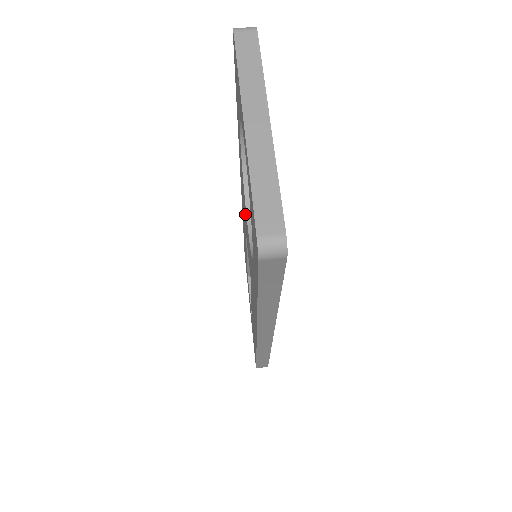
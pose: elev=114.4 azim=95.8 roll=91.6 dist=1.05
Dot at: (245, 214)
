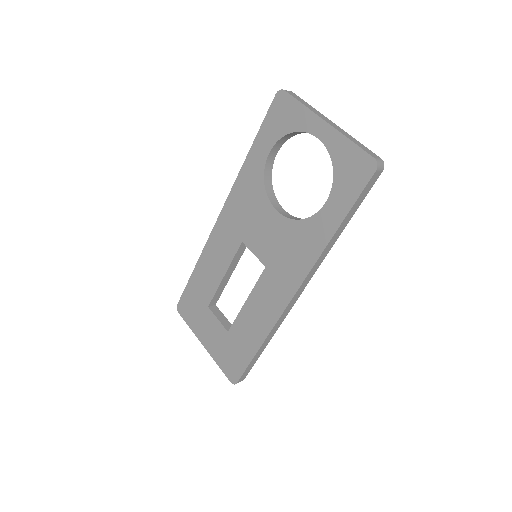
Dot at: (260, 216)
